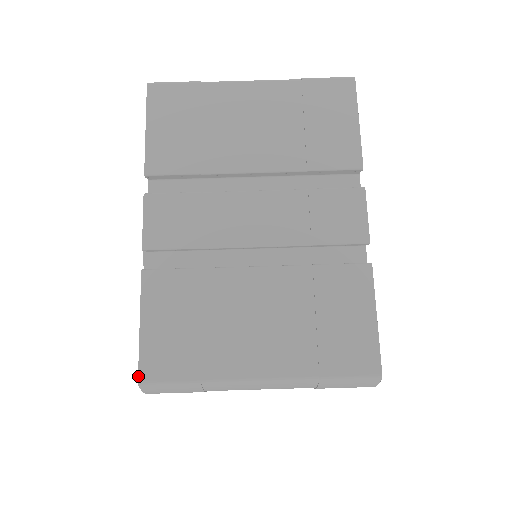
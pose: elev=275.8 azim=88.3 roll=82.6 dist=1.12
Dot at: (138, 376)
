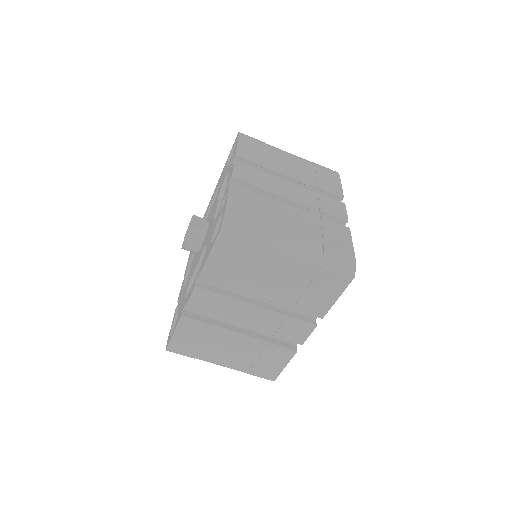
Dot at: (166, 349)
